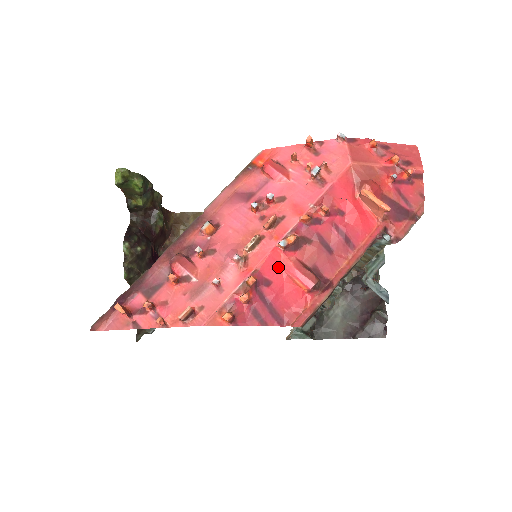
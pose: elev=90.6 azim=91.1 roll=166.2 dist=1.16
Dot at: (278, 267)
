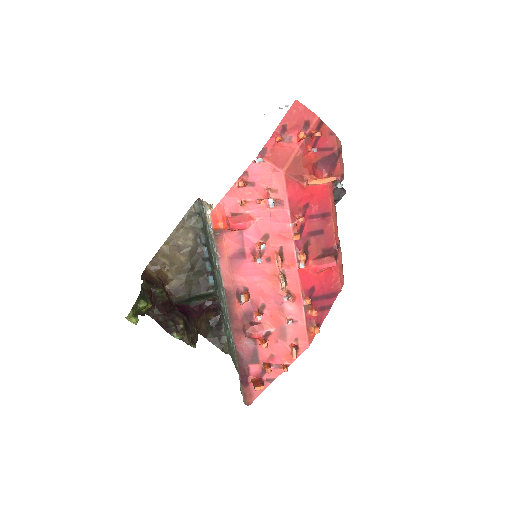
Dot at: (309, 276)
